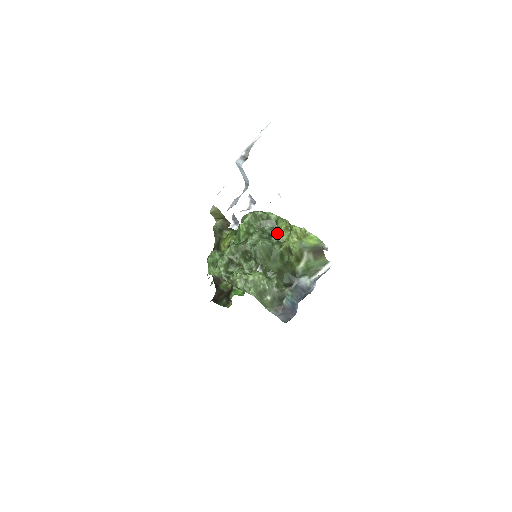
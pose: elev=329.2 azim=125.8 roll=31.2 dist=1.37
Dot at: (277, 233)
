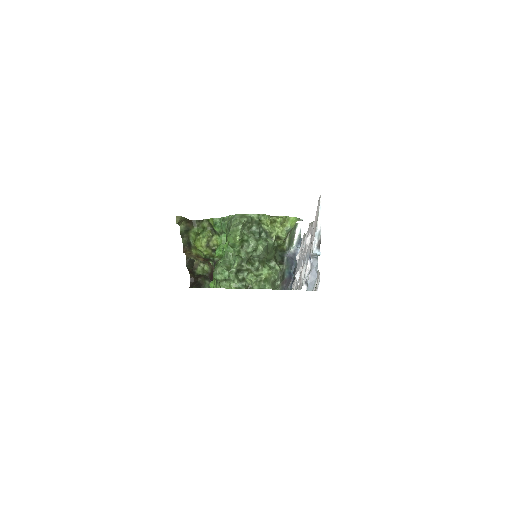
Dot at: (263, 228)
